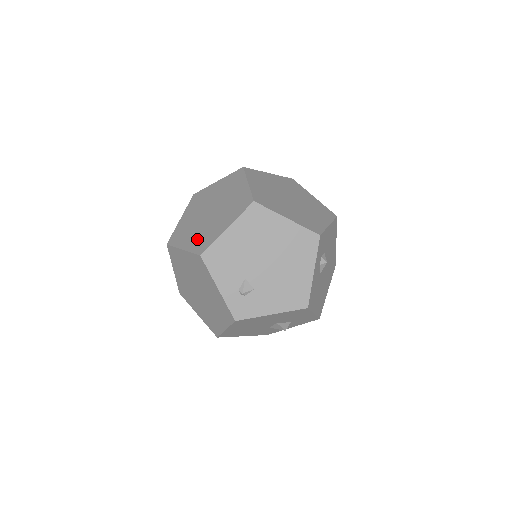
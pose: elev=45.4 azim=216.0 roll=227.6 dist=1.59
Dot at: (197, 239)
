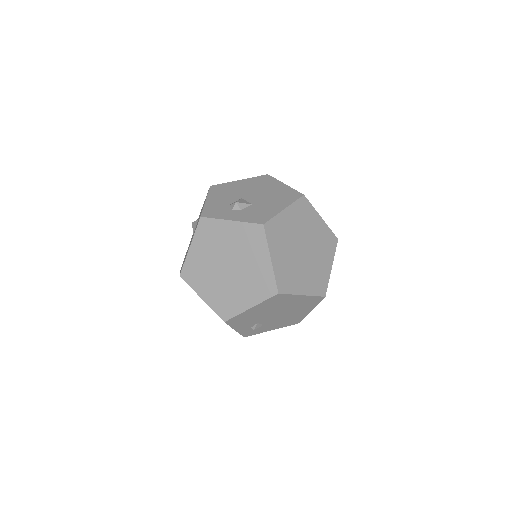
Dot at: (217, 298)
